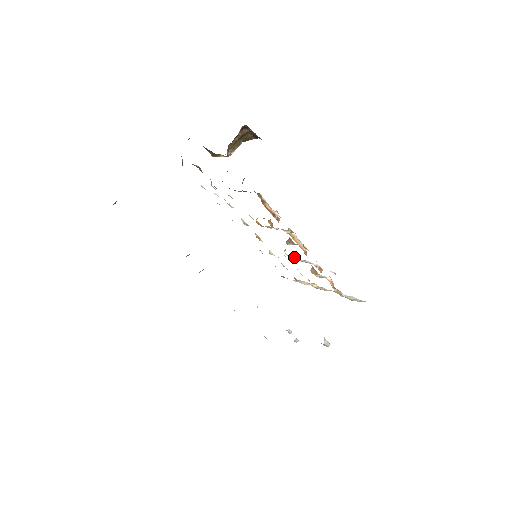
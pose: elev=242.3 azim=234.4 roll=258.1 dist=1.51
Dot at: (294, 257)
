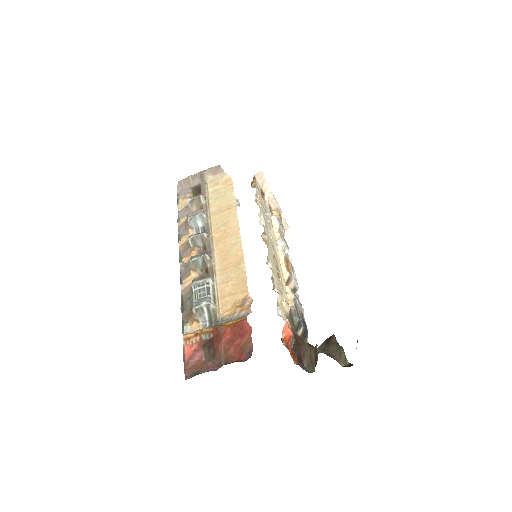
Dot at: (280, 236)
